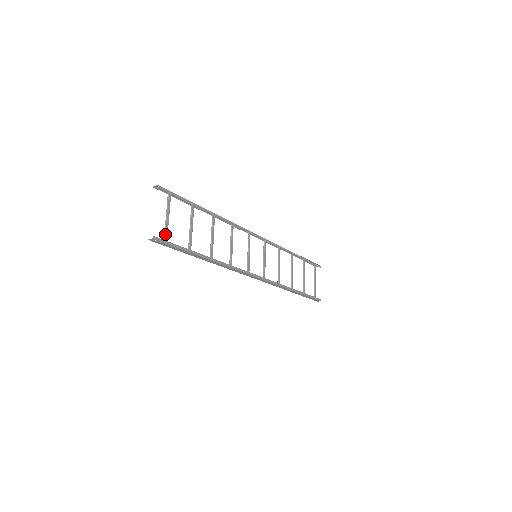
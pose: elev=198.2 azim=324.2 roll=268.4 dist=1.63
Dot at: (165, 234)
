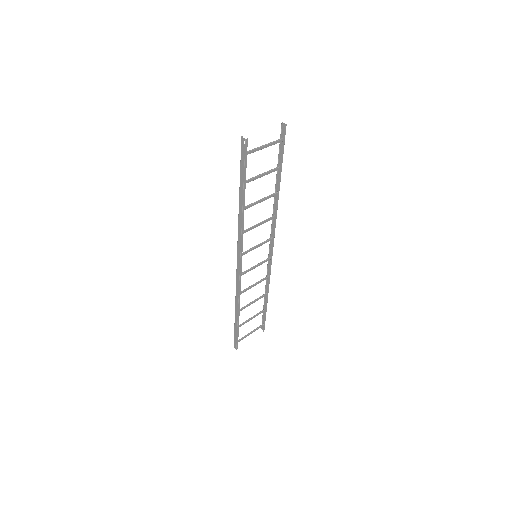
Dot at: (252, 150)
